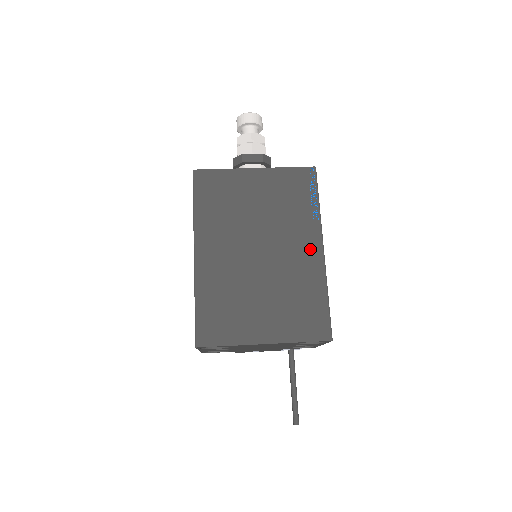
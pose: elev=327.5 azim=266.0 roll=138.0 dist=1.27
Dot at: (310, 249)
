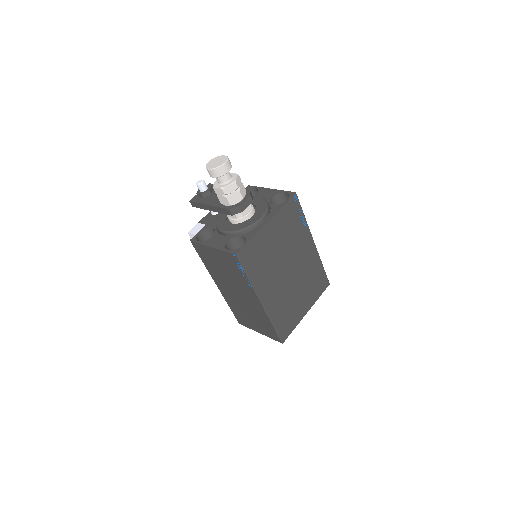
Dot at: (309, 248)
